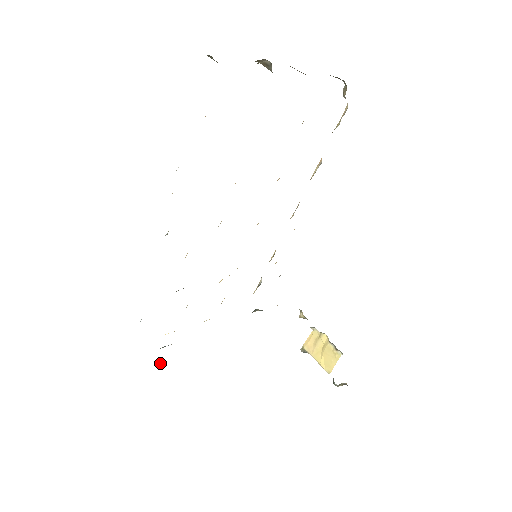
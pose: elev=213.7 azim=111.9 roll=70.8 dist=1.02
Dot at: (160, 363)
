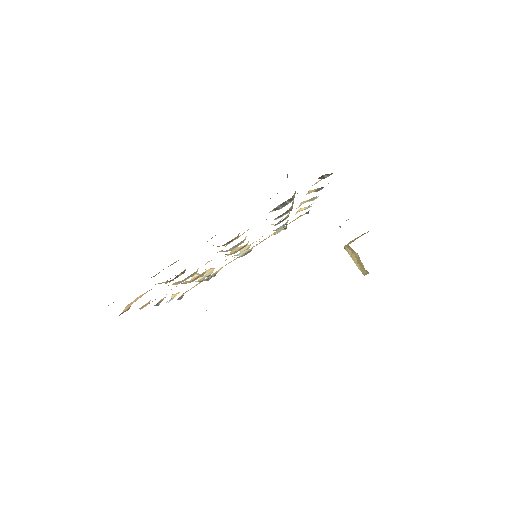
Dot at: (206, 310)
